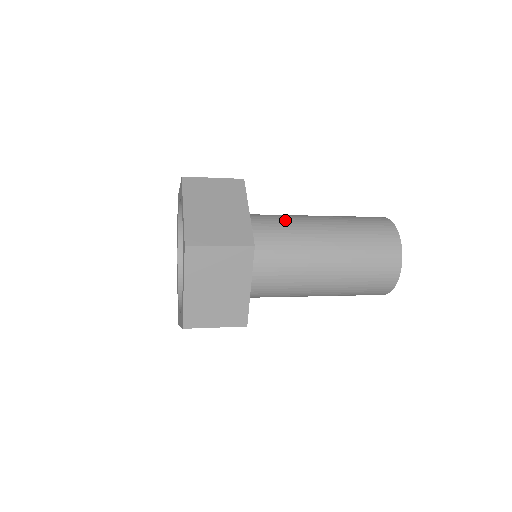
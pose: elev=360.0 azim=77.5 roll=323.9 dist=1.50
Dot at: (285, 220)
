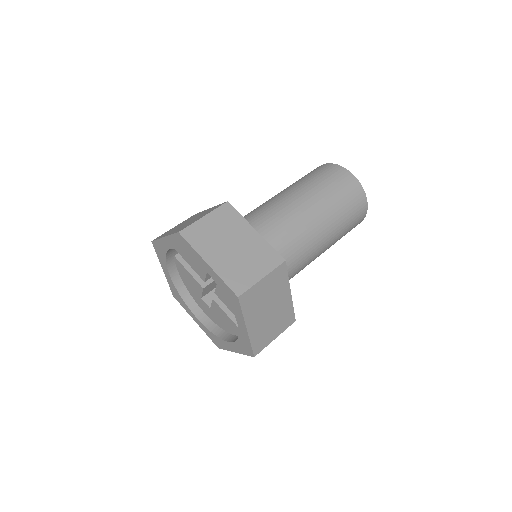
Dot at: (271, 215)
